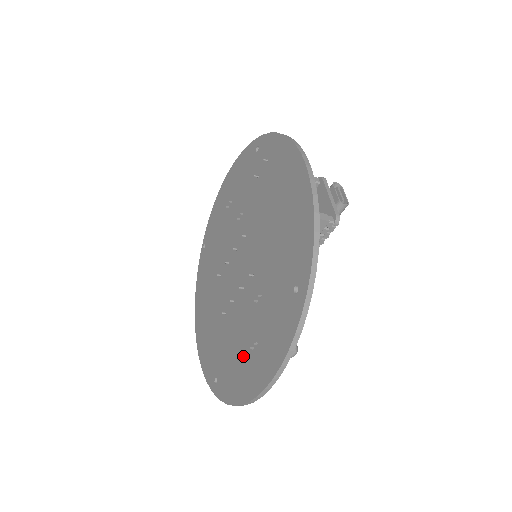
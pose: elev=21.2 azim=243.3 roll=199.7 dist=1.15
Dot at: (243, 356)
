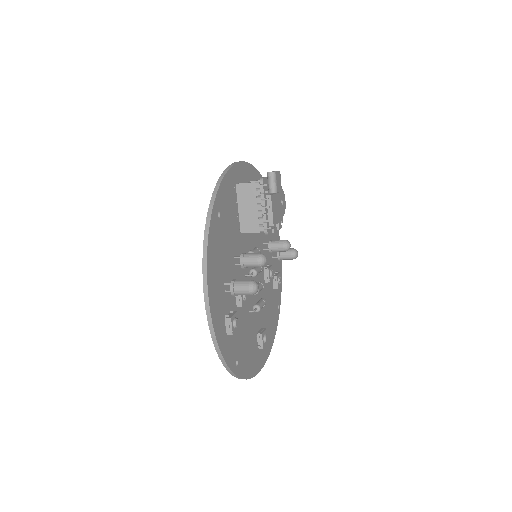
Dot at: occluded
